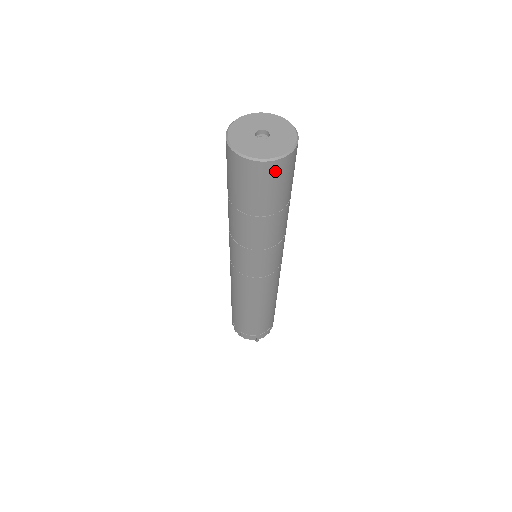
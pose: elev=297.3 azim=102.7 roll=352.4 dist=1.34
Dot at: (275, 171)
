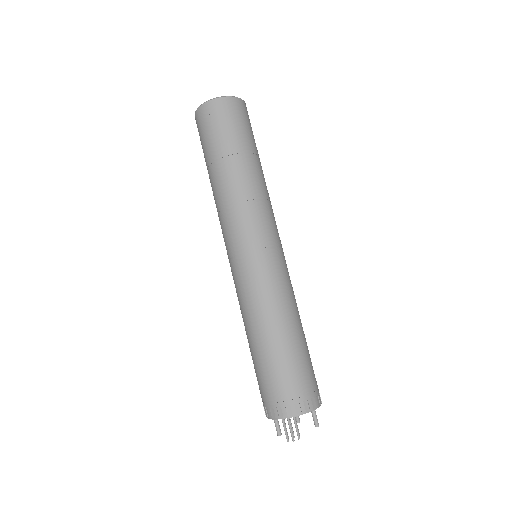
Dot at: (244, 109)
